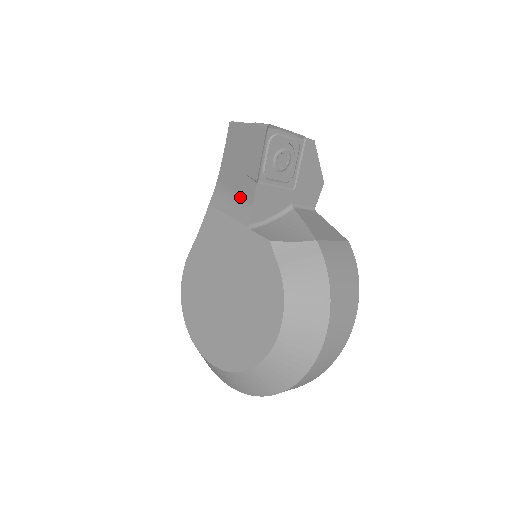
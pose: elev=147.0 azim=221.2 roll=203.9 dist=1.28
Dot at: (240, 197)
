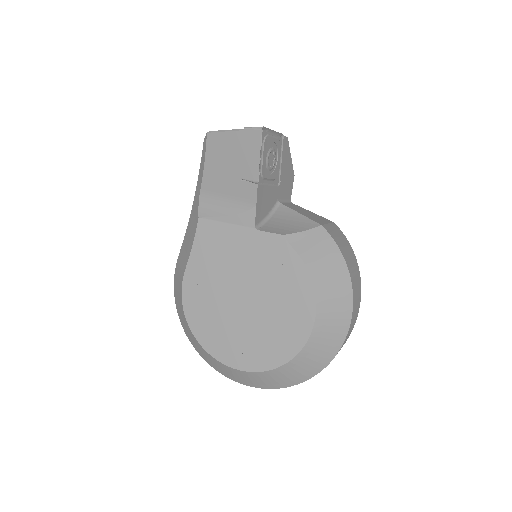
Dot at: (237, 202)
